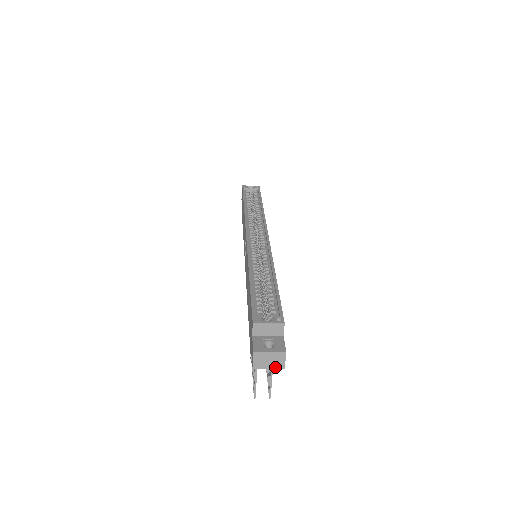
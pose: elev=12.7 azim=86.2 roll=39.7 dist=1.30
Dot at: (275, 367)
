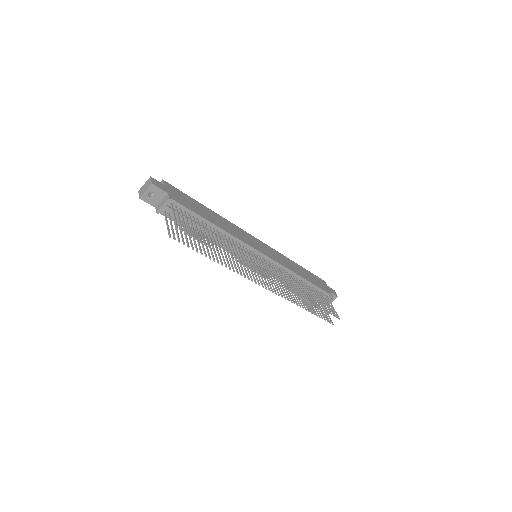
Dot at: (148, 187)
